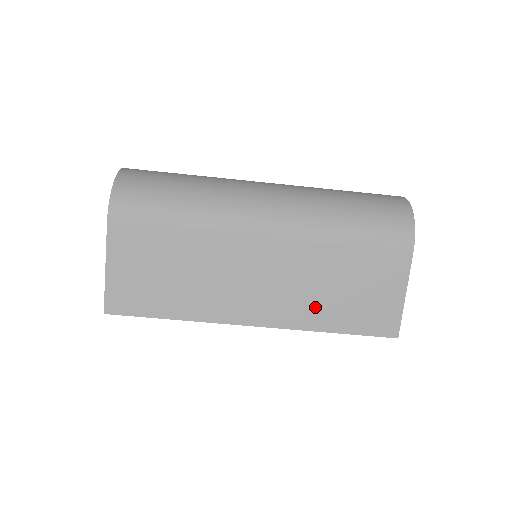
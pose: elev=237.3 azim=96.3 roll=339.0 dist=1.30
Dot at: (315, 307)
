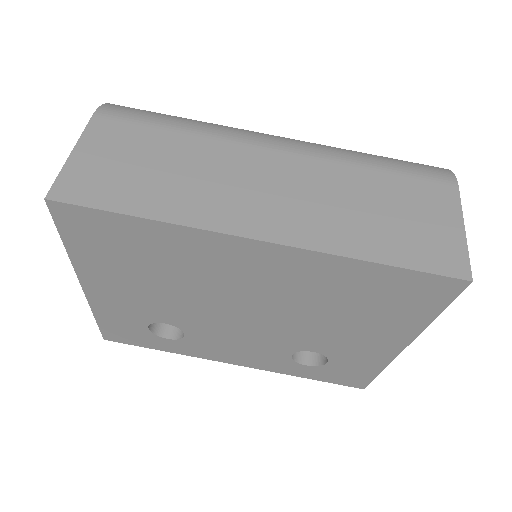
Dot at: (345, 228)
